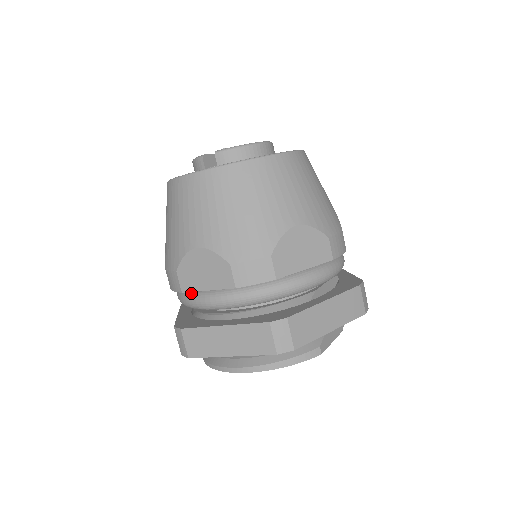
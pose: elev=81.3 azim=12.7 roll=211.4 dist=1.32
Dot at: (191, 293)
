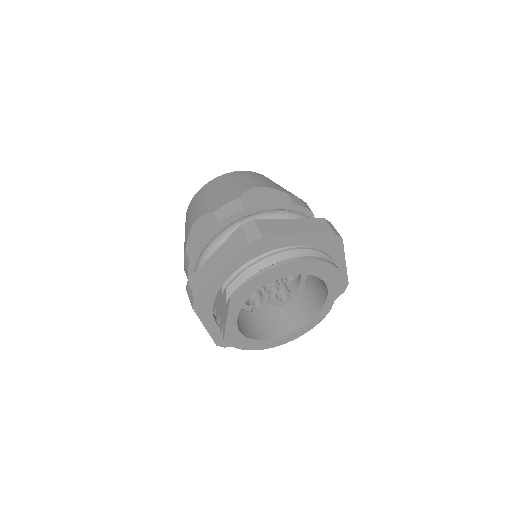
Dot at: (249, 215)
